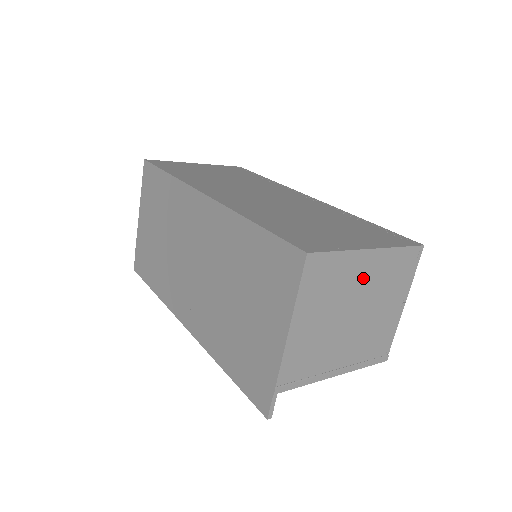
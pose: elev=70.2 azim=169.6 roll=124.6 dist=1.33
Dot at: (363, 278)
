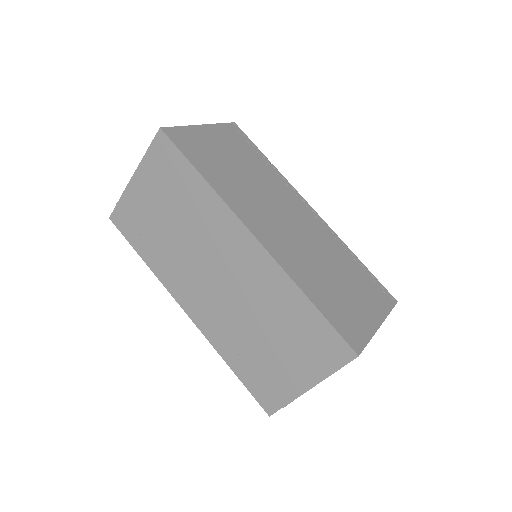
Dot at: occluded
